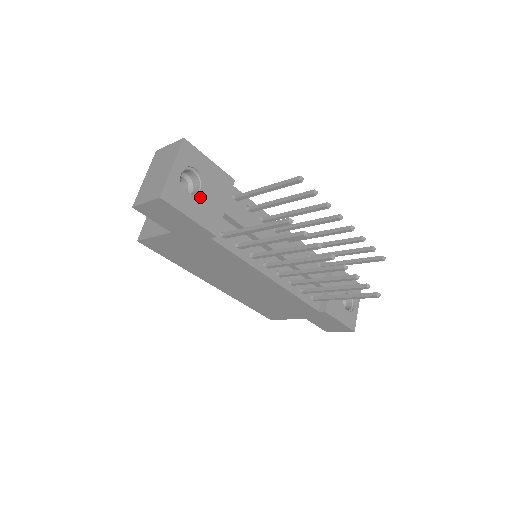
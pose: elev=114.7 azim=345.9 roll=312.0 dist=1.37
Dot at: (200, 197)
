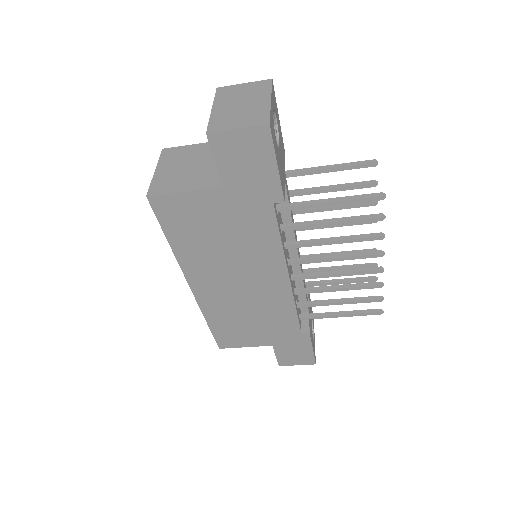
Dot at: (279, 150)
